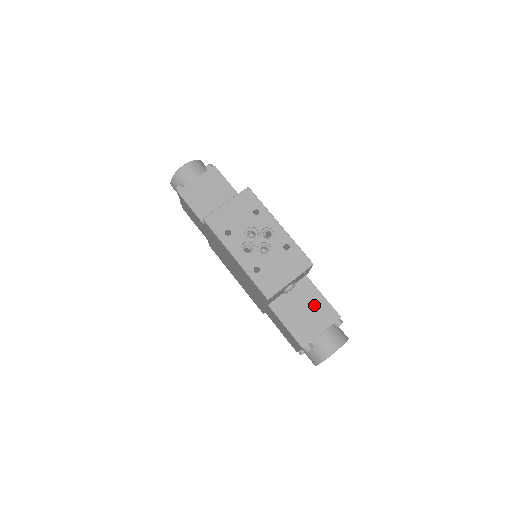
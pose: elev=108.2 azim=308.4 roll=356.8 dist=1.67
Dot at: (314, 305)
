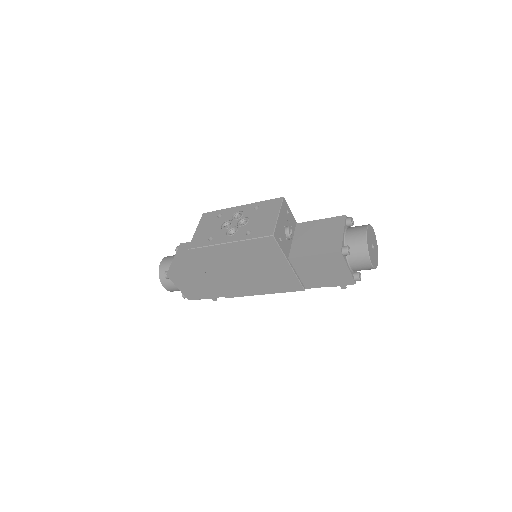
Dot at: (320, 228)
